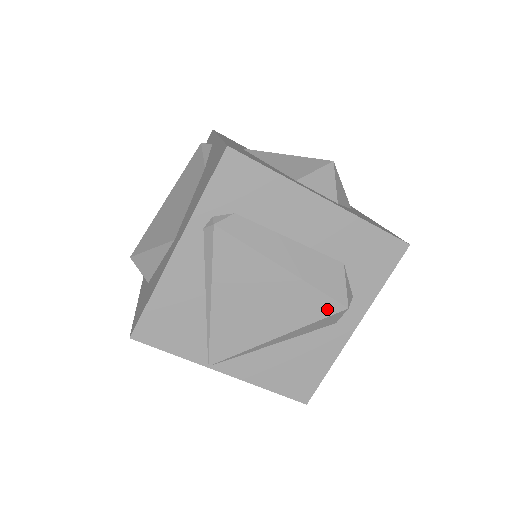
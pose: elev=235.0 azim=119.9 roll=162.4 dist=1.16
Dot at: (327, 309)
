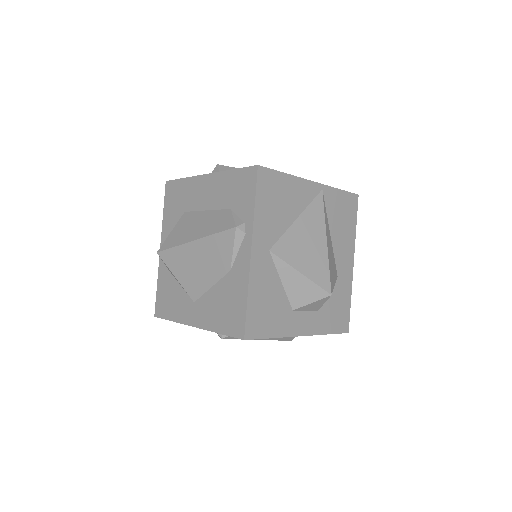
Dot at: occluded
